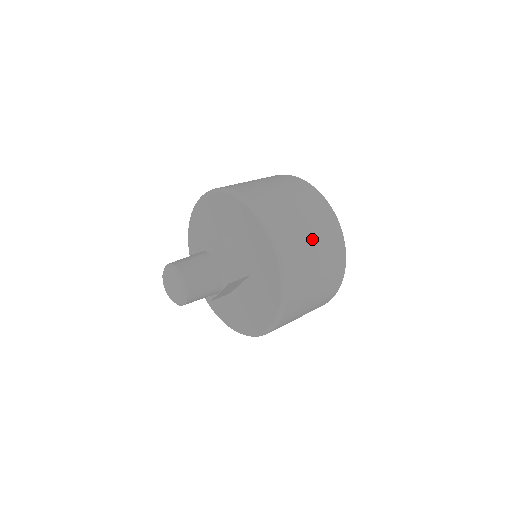
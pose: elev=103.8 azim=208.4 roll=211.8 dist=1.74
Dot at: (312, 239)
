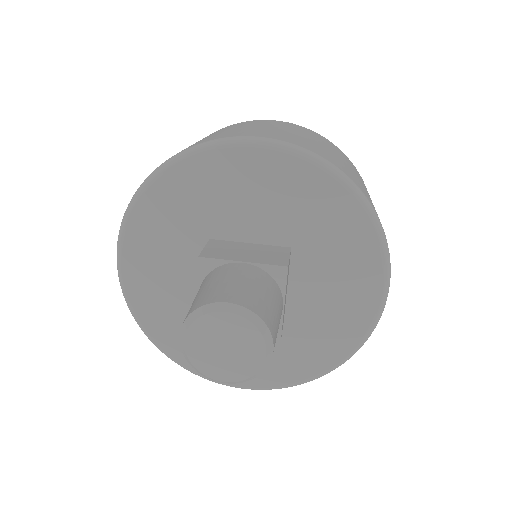
Dot at: (305, 137)
